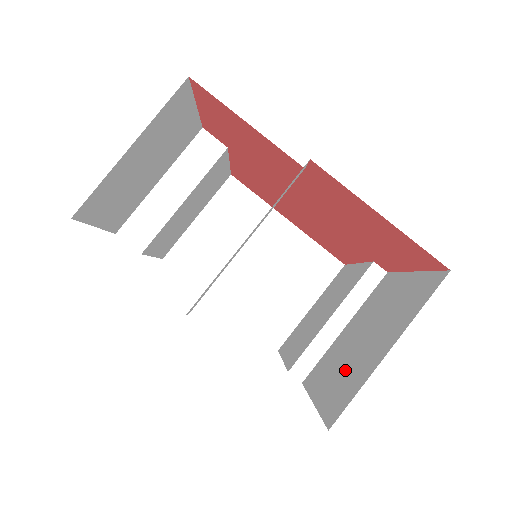
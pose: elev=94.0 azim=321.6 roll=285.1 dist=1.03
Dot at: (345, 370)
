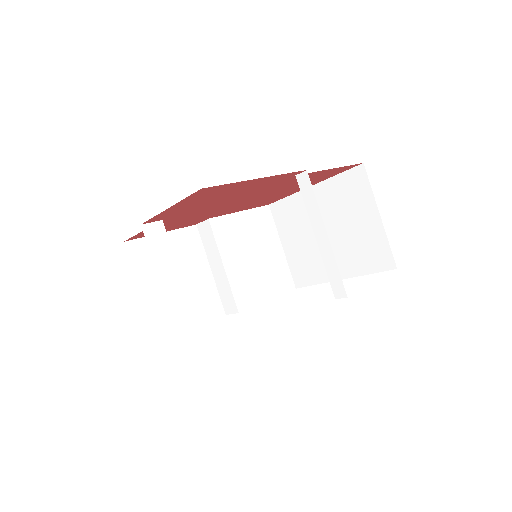
Dot at: occluded
